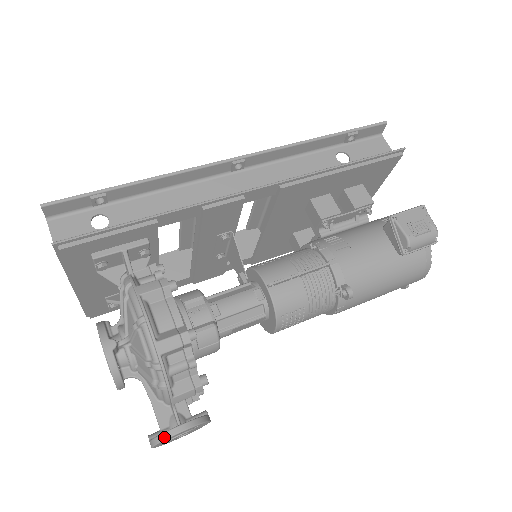
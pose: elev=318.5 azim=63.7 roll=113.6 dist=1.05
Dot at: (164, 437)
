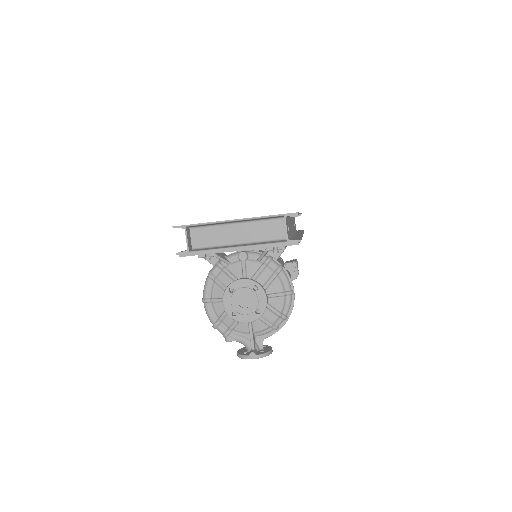
Dot at: (269, 354)
